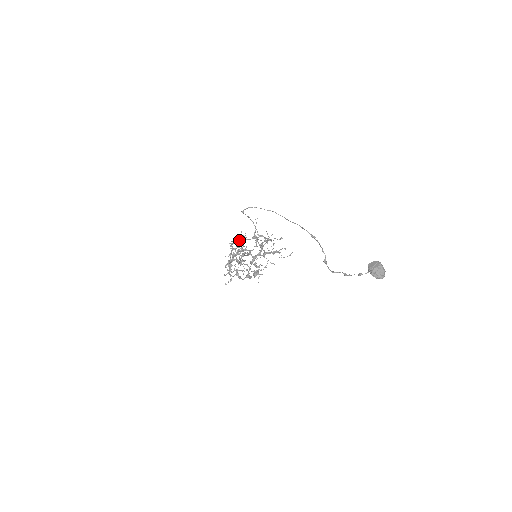
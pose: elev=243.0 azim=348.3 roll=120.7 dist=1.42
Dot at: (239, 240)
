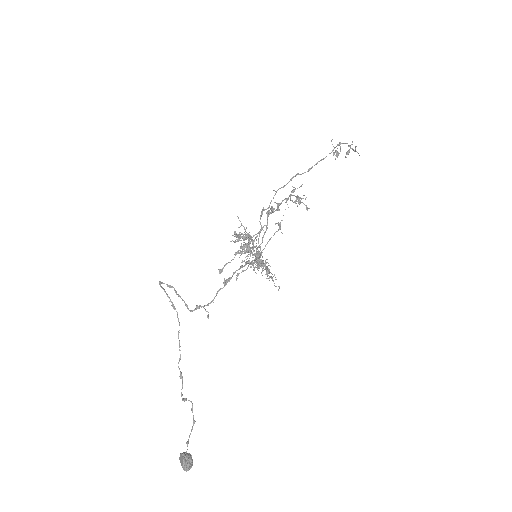
Dot at: (267, 208)
